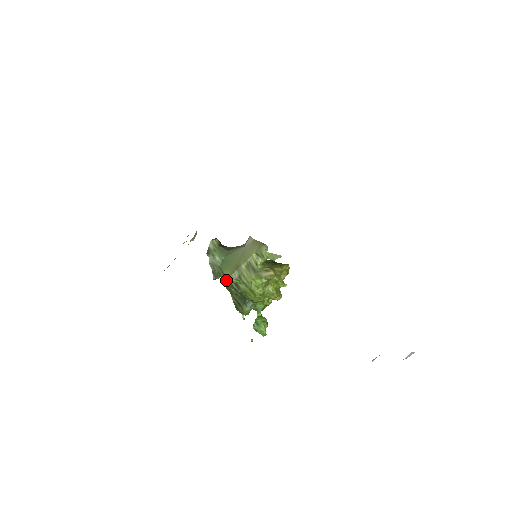
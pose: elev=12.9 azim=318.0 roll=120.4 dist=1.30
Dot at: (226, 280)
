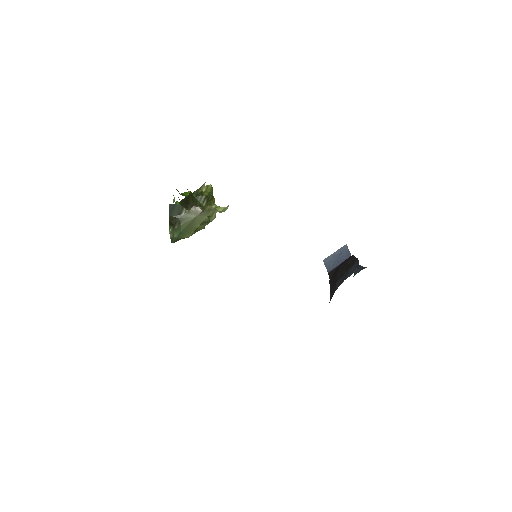
Dot at: occluded
